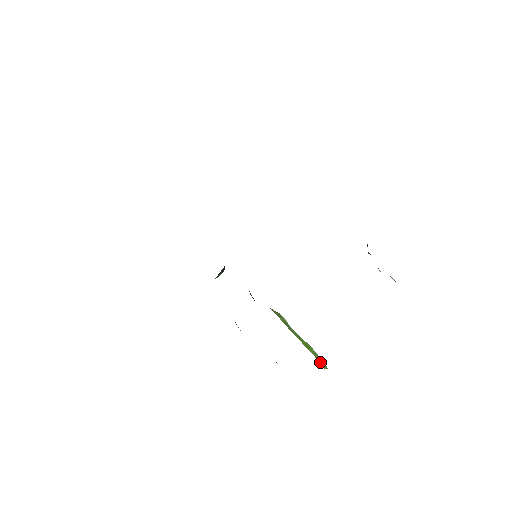
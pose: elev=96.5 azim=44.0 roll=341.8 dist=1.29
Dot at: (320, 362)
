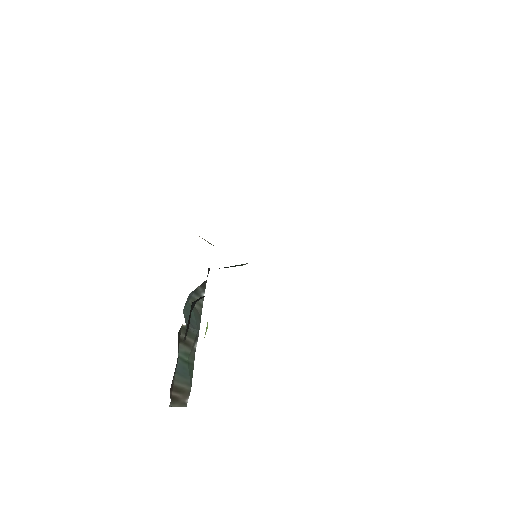
Dot at: occluded
